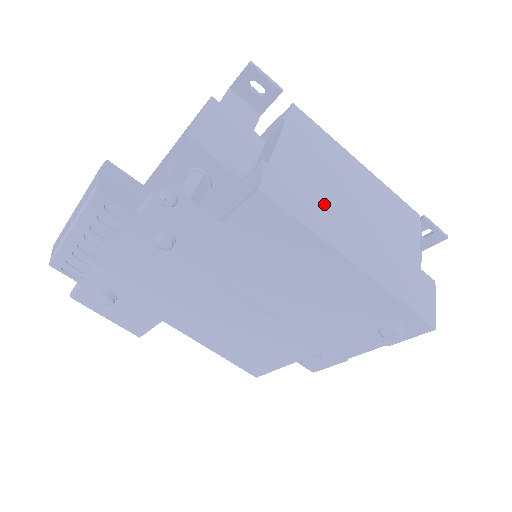
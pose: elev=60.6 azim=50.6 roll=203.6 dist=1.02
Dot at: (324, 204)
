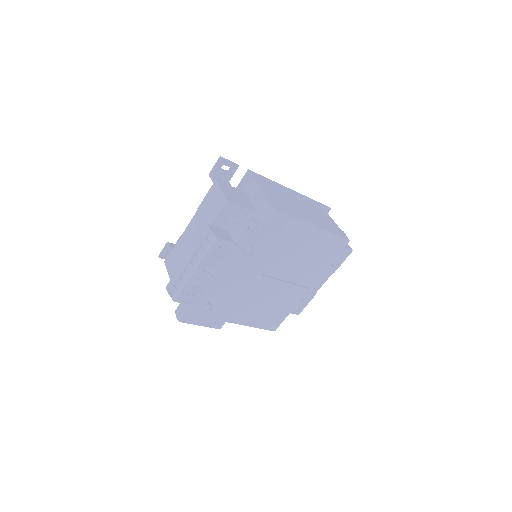
Dot at: (293, 208)
